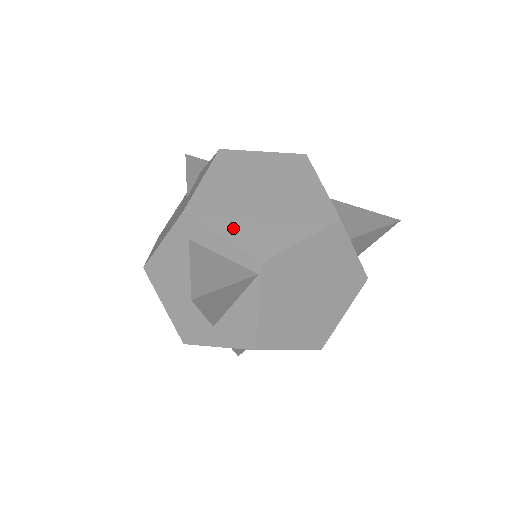
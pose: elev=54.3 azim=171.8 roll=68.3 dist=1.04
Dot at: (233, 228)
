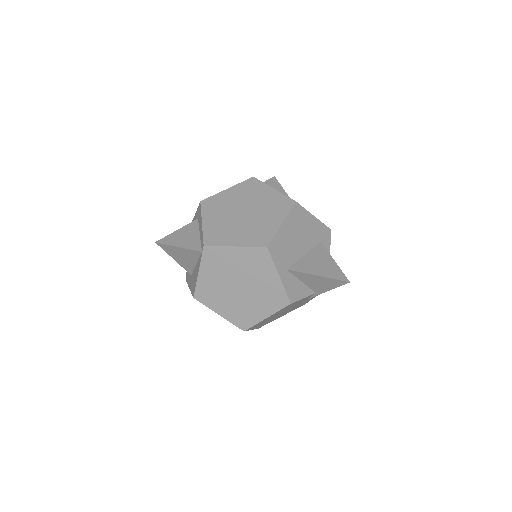
Dot at: (211, 221)
